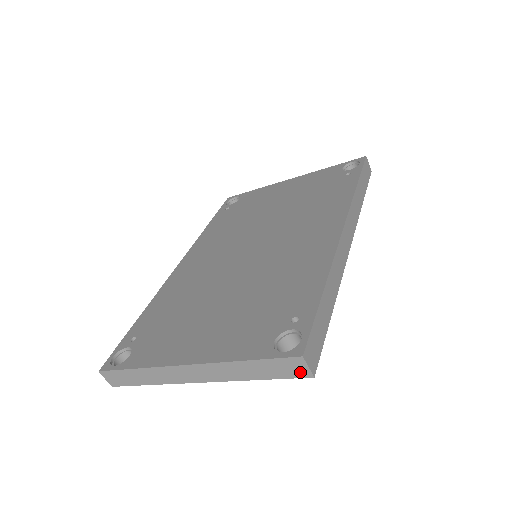
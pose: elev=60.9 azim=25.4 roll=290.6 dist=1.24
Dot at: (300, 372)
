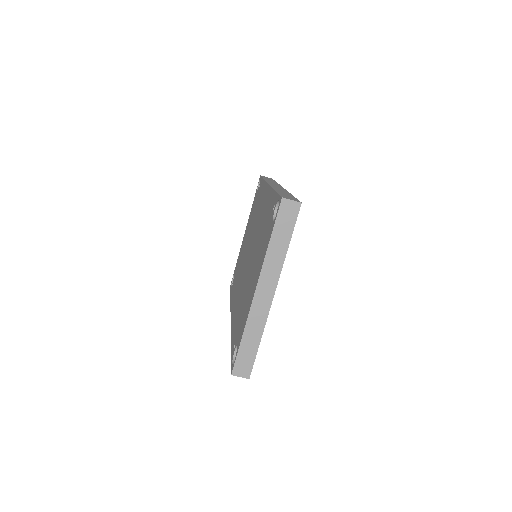
Dot at: (294, 209)
